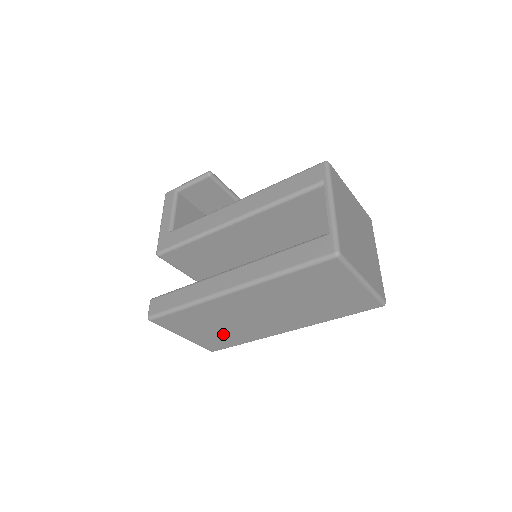
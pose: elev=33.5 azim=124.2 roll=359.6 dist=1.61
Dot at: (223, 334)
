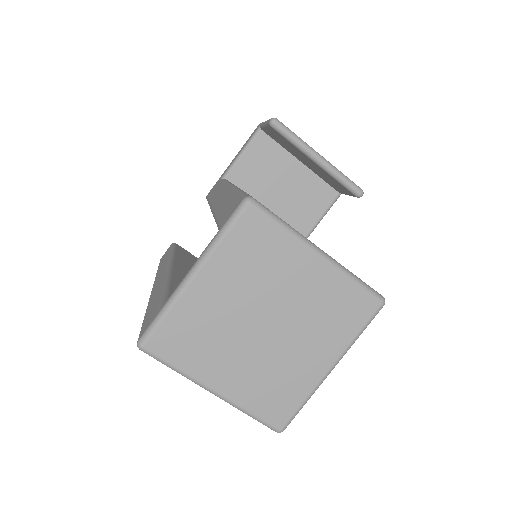
Dot at: occluded
